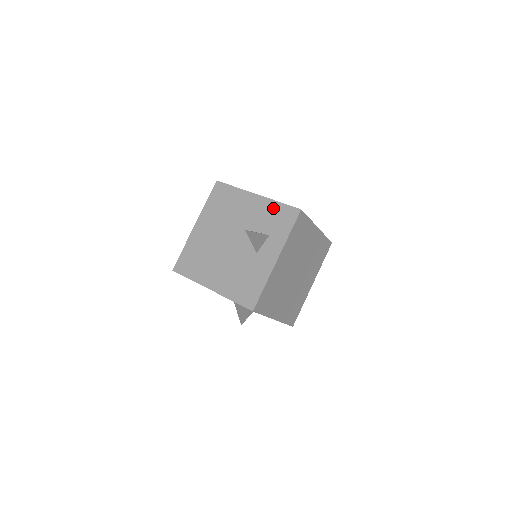
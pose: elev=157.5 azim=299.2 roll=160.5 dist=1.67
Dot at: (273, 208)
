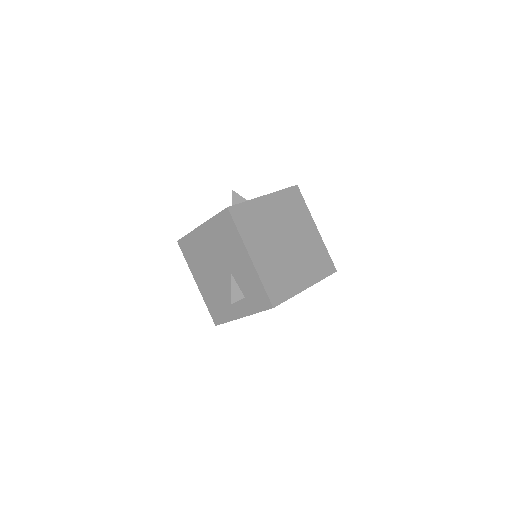
Dot at: (256, 283)
